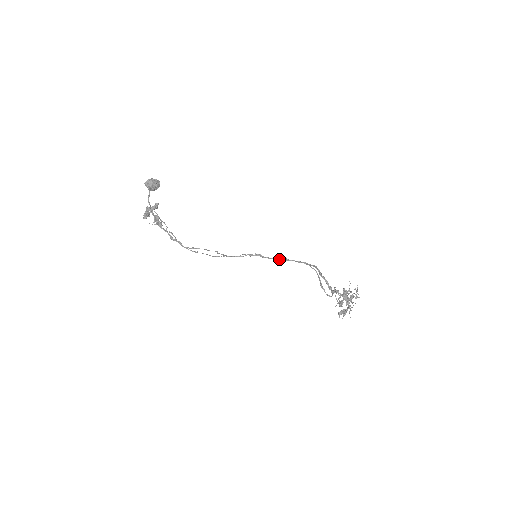
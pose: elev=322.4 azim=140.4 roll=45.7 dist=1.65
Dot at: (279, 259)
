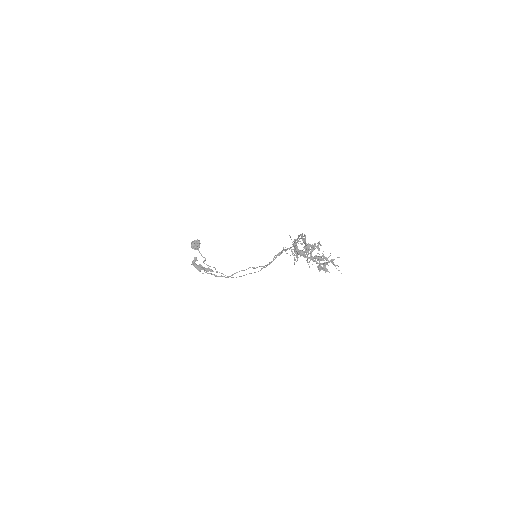
Dot at: occluded
